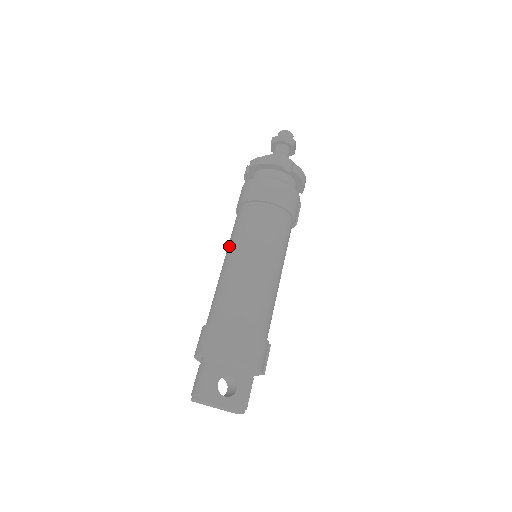
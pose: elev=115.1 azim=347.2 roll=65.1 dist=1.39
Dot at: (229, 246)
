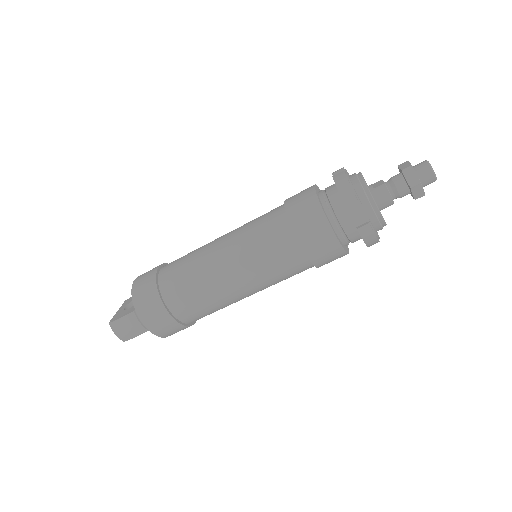
Dot at: (251, 273)
